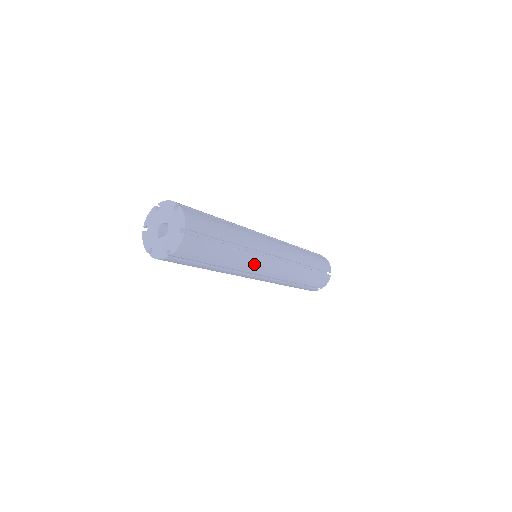
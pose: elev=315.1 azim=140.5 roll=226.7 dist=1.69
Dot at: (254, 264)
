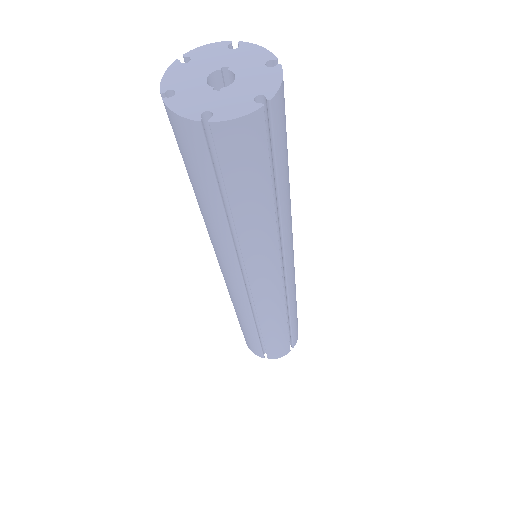
Dot at: (291, 233)
